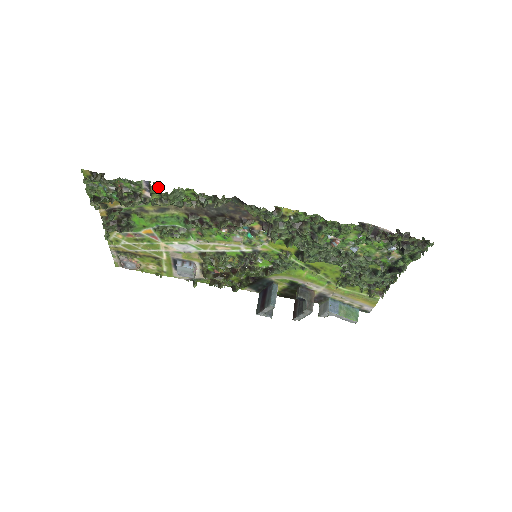
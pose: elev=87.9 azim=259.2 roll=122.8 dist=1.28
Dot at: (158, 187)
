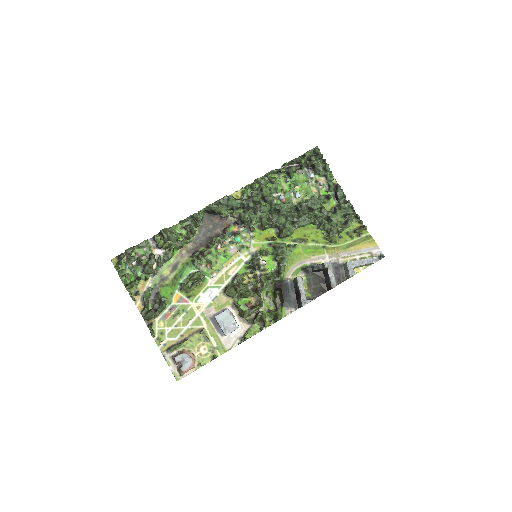
Dot at: (159, 235)
